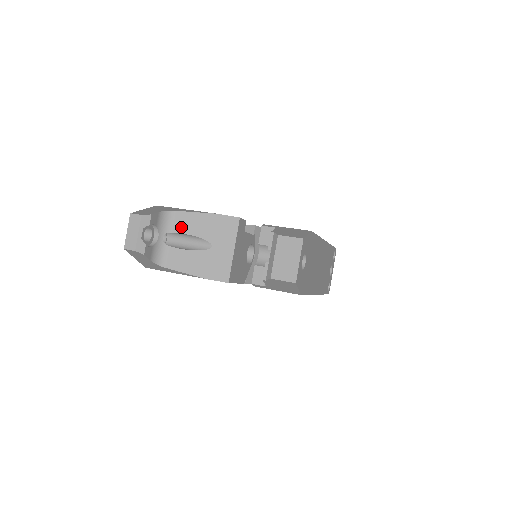
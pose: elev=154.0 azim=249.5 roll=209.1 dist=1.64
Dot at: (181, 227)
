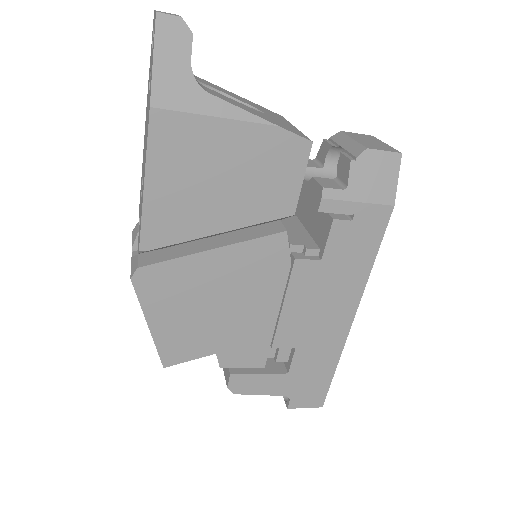
Dot at: (212, 86)
